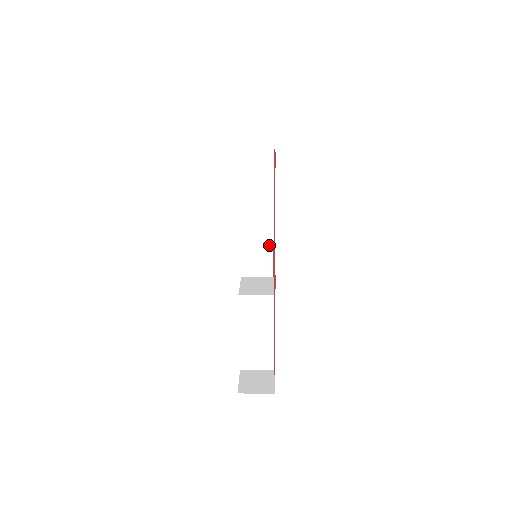
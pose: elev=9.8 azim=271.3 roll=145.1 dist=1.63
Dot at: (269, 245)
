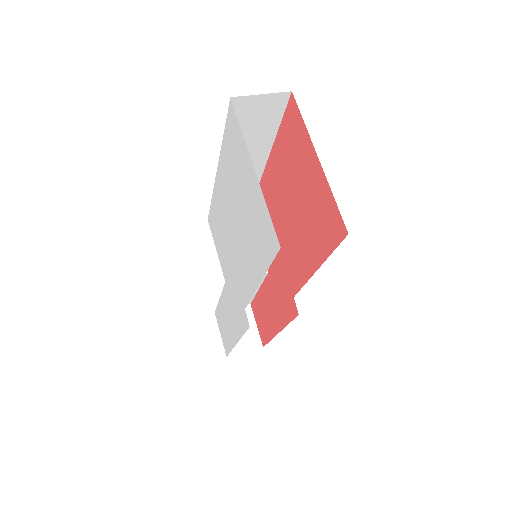
Dot at: occluded
